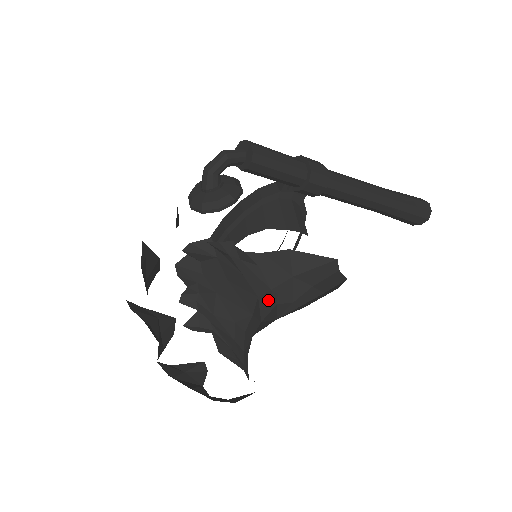
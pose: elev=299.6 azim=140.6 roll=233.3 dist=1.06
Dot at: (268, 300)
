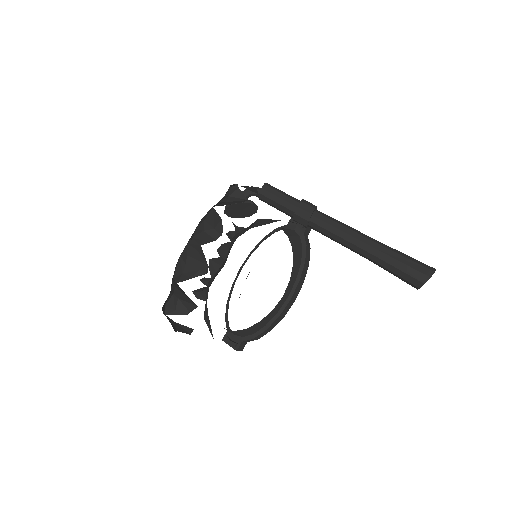
Dot at: occluded
